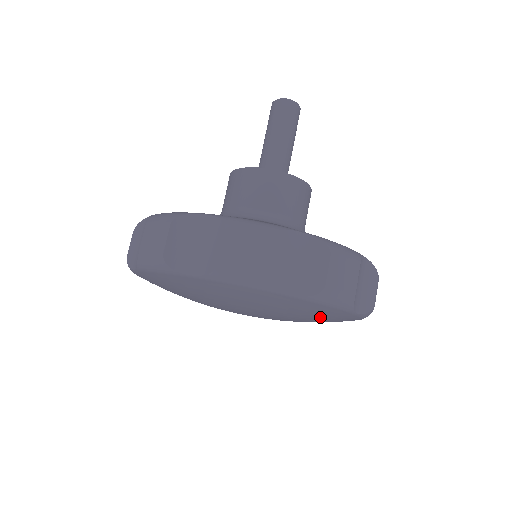
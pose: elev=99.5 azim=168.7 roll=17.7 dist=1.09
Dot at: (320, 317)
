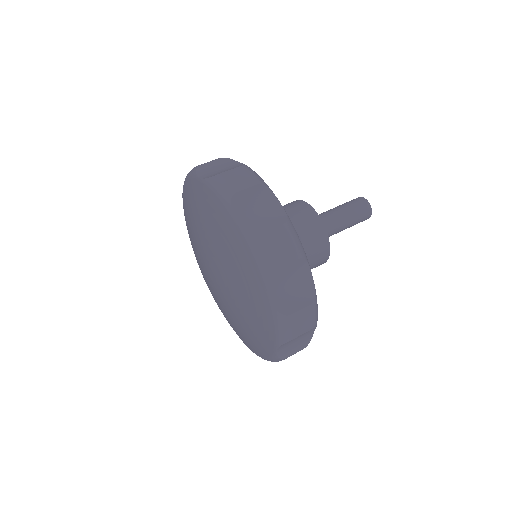
Dot at: (255, 328)
